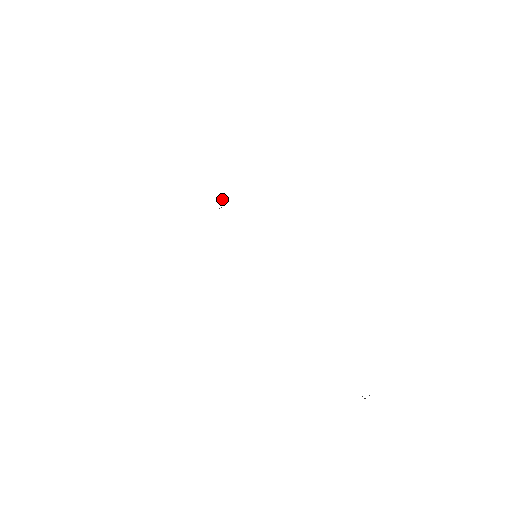
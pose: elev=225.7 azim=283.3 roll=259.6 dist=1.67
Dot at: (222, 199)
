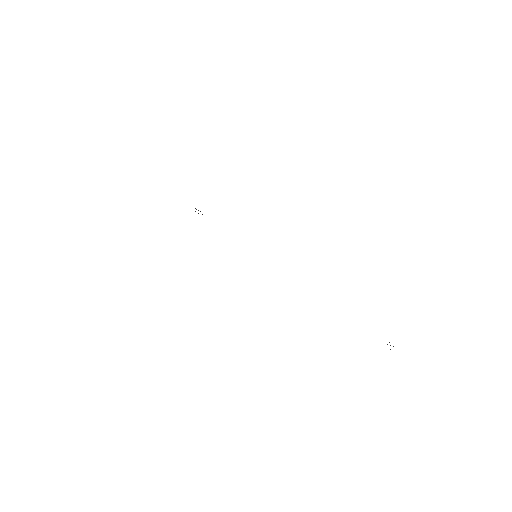
Dot at: (196, 209)
